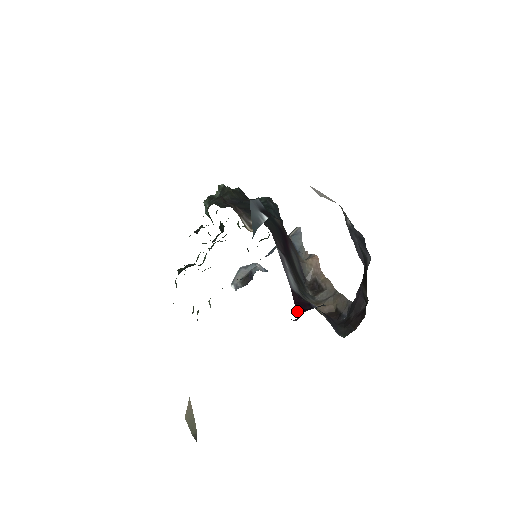
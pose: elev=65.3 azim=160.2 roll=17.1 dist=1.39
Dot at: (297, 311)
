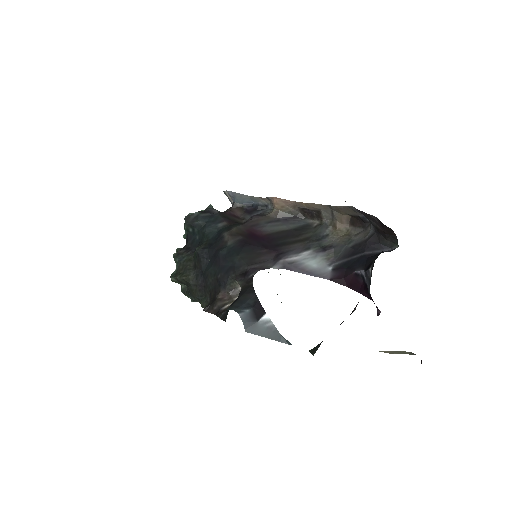
Dot at: (362, 294)
